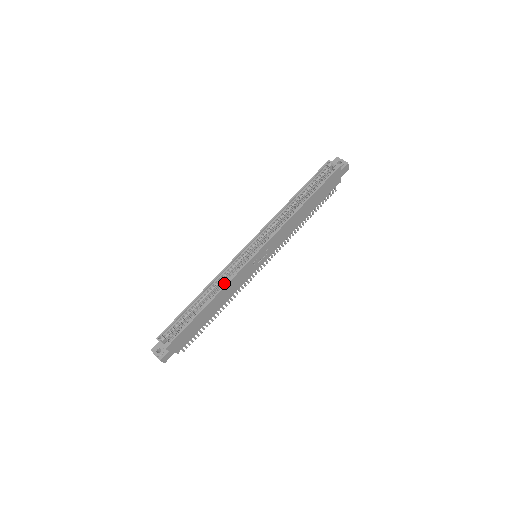
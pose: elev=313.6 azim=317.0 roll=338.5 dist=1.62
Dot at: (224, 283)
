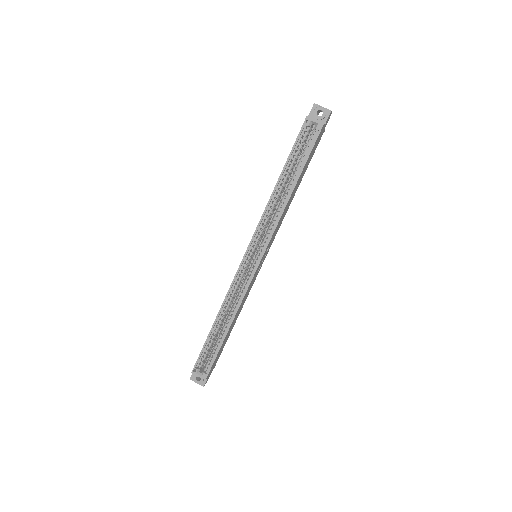
Dot at: (236, 302)
